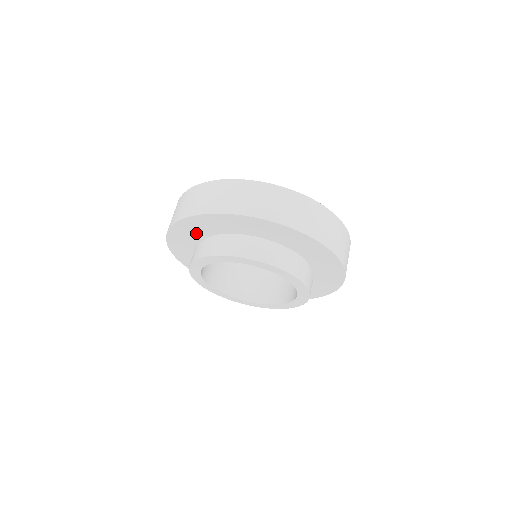
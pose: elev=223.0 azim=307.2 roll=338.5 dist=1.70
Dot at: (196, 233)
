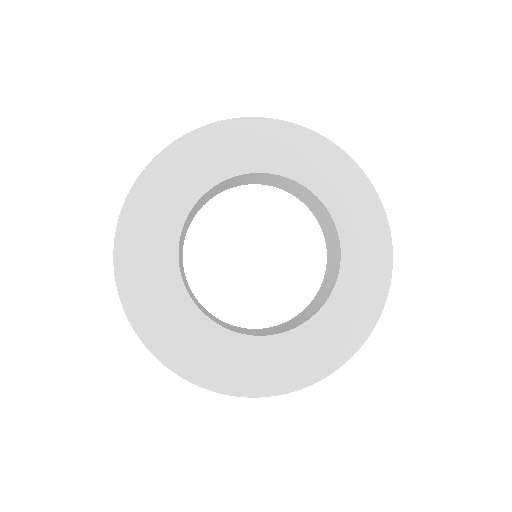
Dot at: (183, 178)
